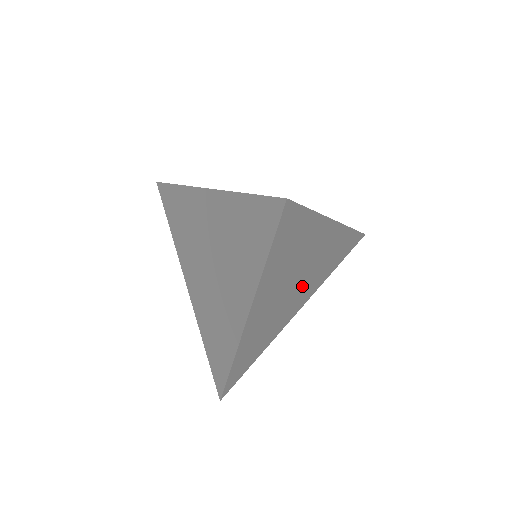
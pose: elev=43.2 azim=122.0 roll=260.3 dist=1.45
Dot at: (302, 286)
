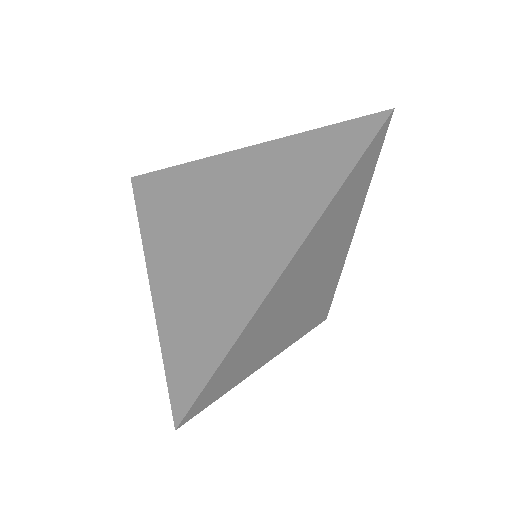
Dot at: (322, 265)
